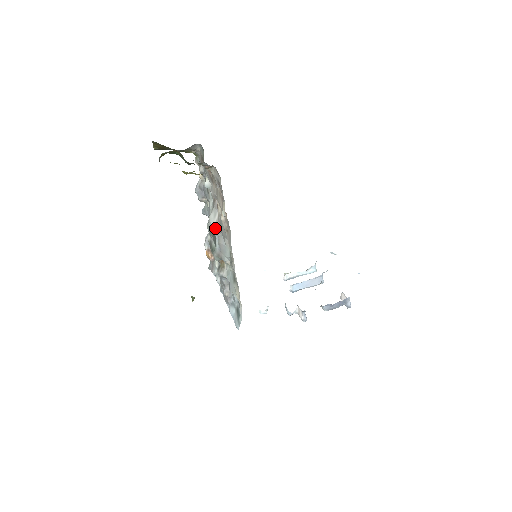
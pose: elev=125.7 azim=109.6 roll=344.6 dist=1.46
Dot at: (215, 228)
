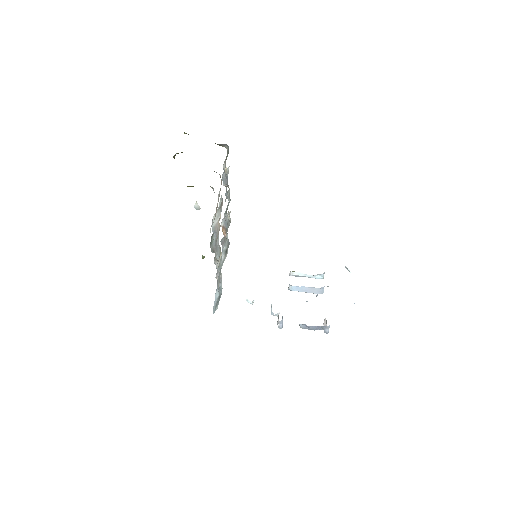
Dot at: (214, 228)
